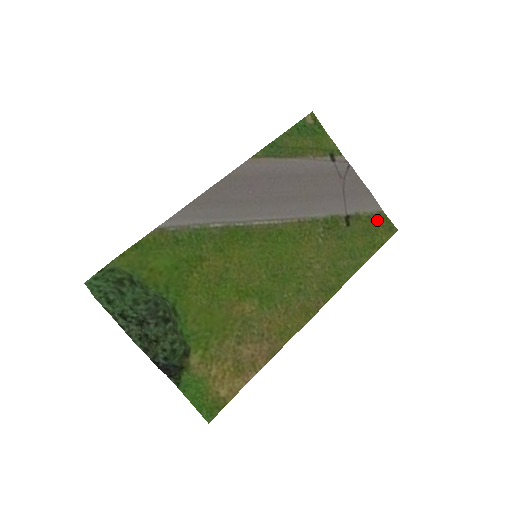
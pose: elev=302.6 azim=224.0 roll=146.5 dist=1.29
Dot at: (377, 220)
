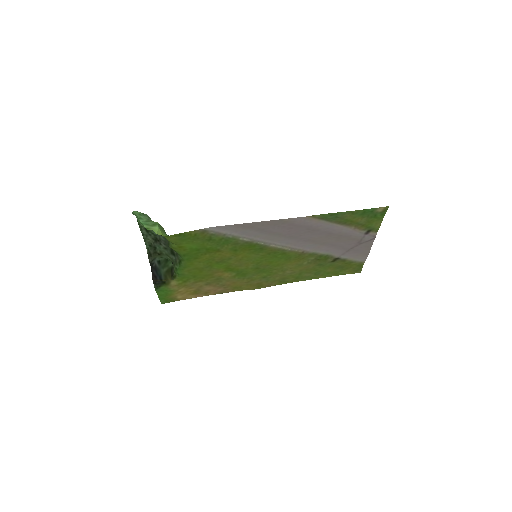
Dot at: (355, 265)
